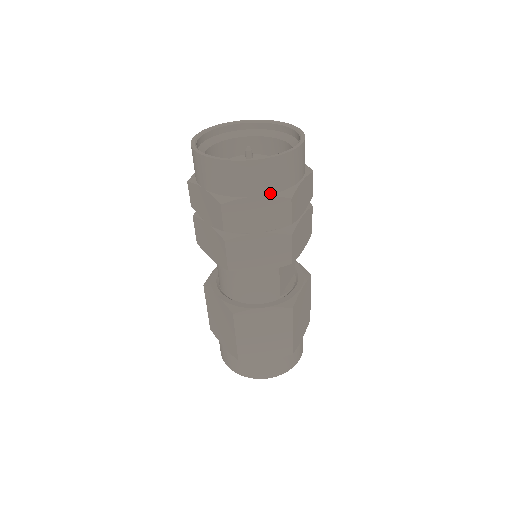
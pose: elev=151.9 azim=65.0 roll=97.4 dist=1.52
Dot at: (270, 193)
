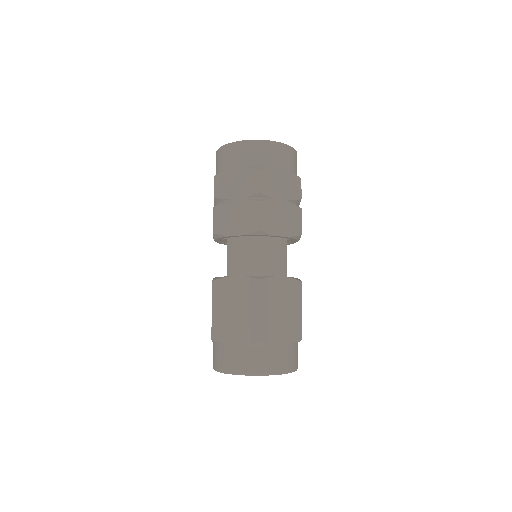
Dot at: (289, 171)
